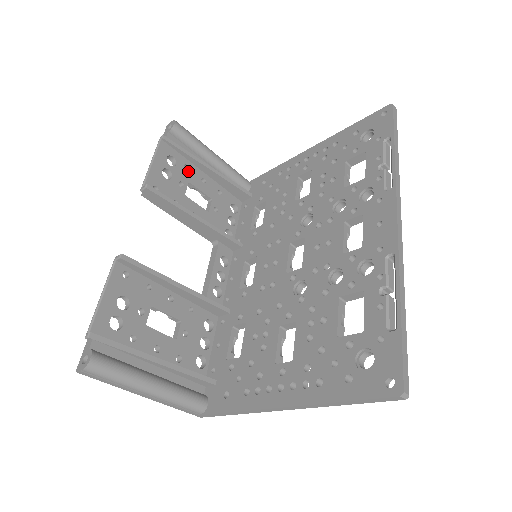
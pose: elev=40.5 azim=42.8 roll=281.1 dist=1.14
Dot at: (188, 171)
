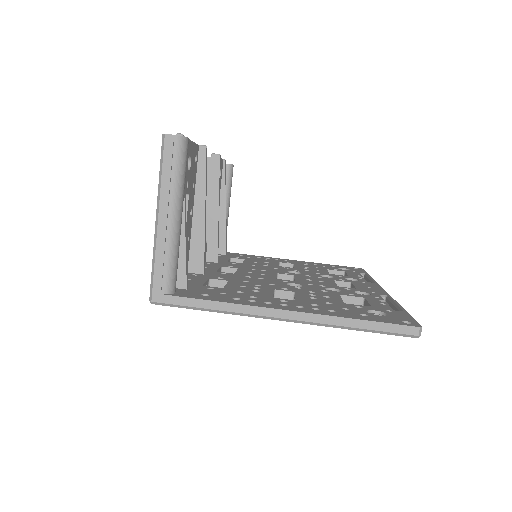
Dot at: occluded
